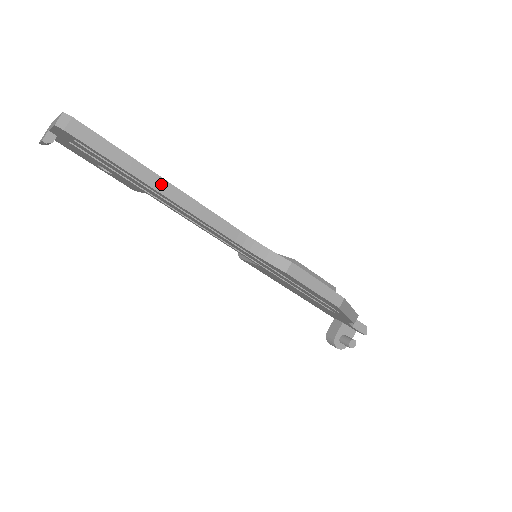
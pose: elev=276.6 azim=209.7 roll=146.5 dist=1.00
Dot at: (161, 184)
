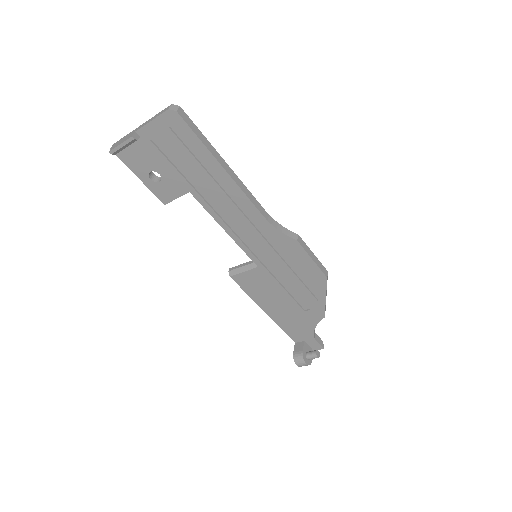
Dot at: (224, 163)
